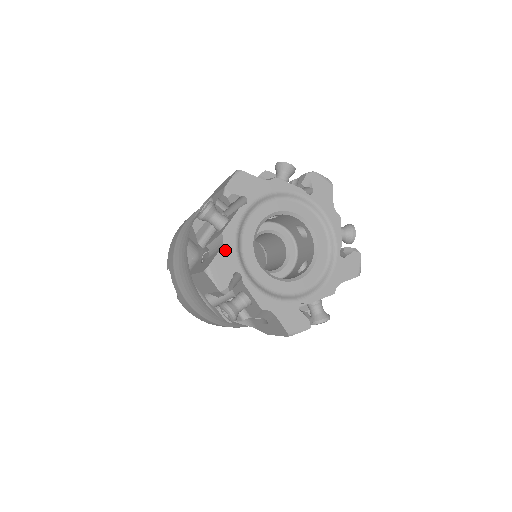
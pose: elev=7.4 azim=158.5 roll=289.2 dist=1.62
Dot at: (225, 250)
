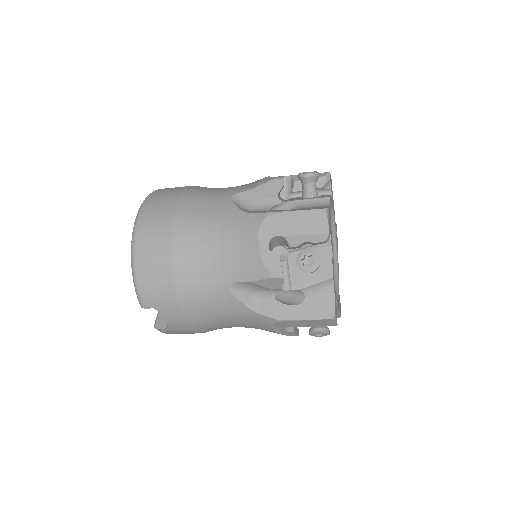
Dot at: (334, 290)
